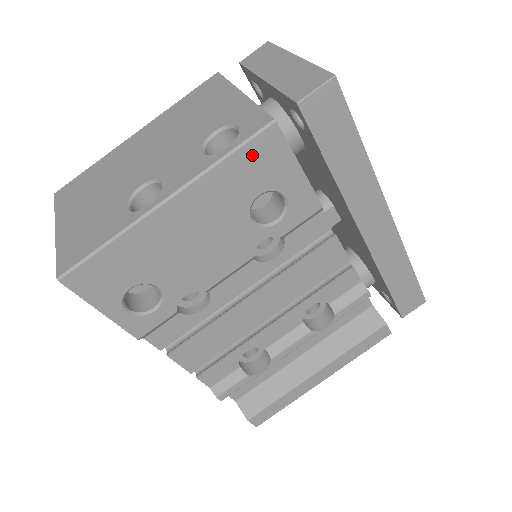
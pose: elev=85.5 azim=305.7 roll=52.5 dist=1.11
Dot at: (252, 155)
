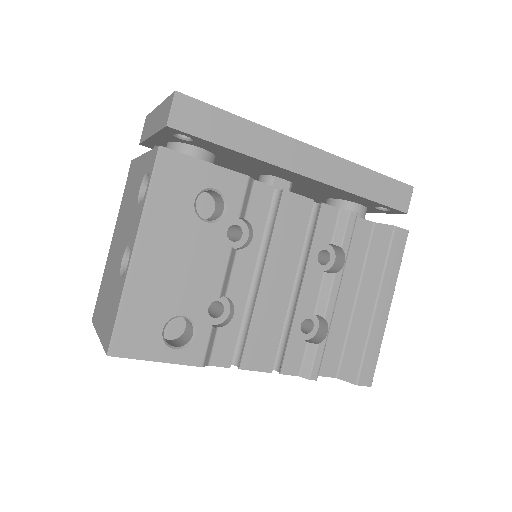
Dot at: (165, 179)
